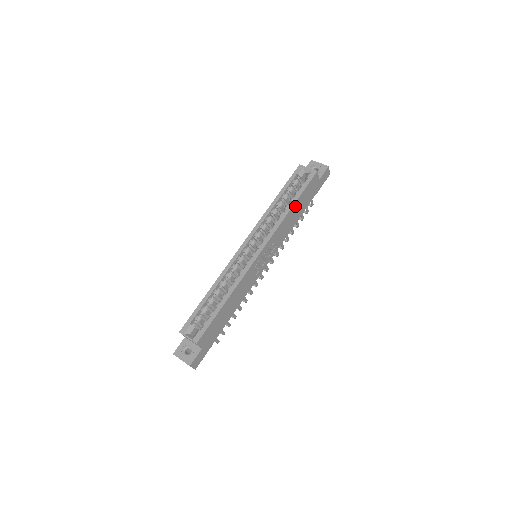
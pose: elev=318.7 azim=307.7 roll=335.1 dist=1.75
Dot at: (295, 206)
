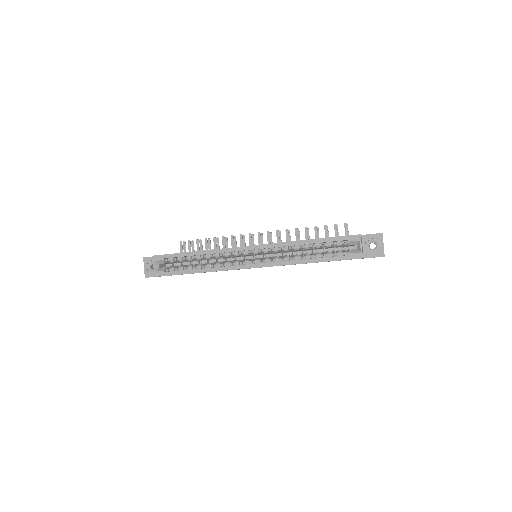
Dot at: (315, 262)
